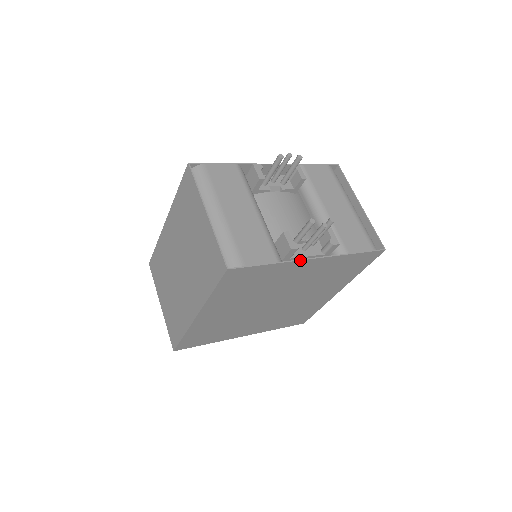
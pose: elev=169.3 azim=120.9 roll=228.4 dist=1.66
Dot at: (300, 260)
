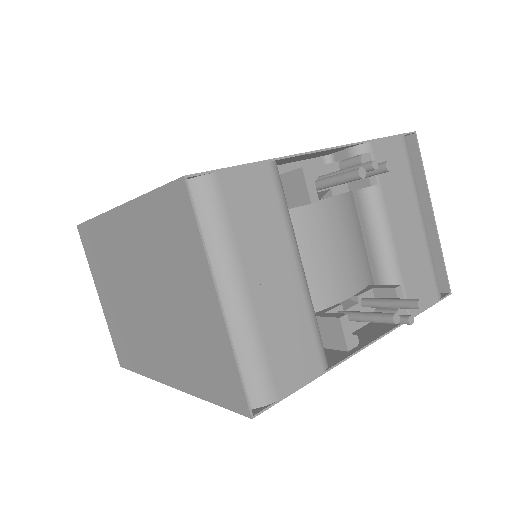
Dot at: occluded
